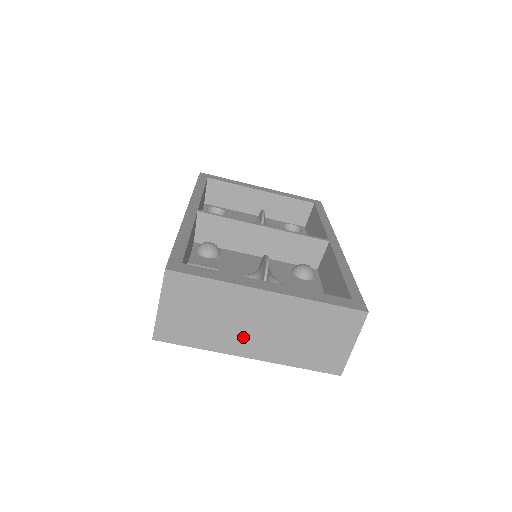
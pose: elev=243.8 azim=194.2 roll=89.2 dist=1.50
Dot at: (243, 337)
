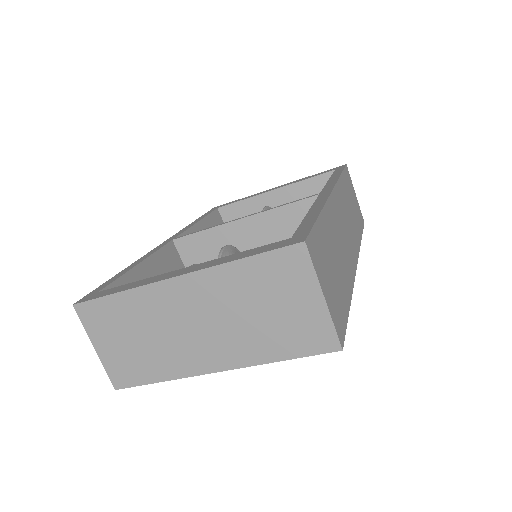
Dot at: (192, 348)
